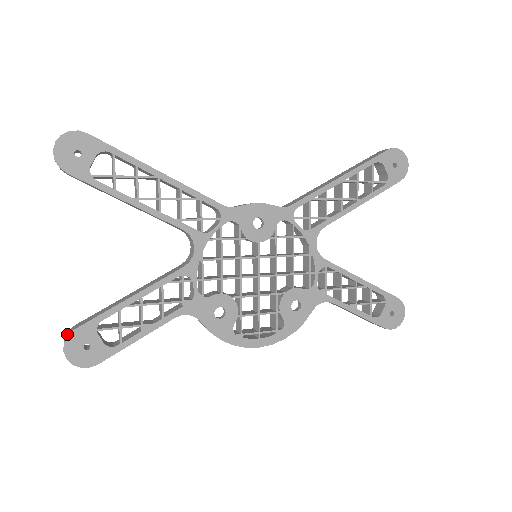
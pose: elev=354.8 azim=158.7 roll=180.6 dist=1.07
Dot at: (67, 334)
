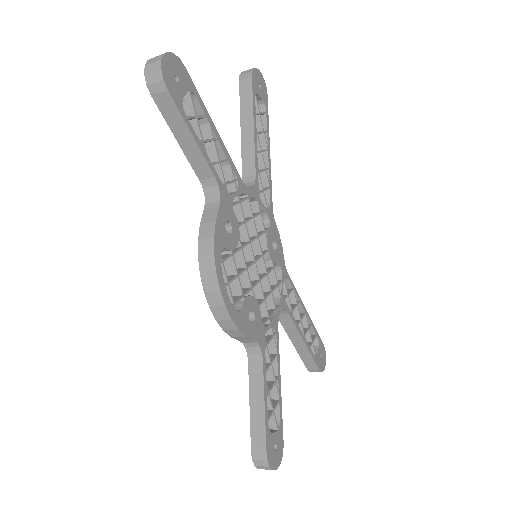
Dot at: occluded
